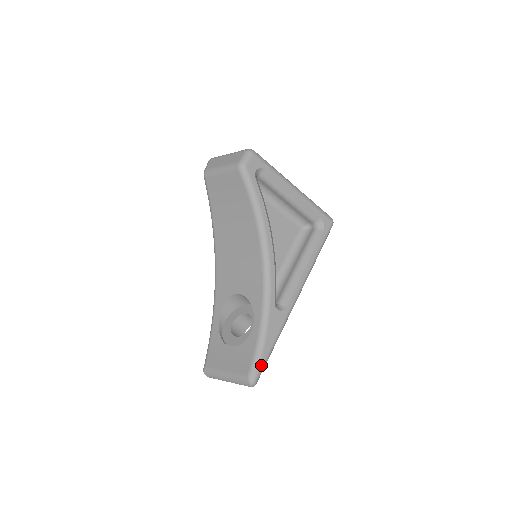
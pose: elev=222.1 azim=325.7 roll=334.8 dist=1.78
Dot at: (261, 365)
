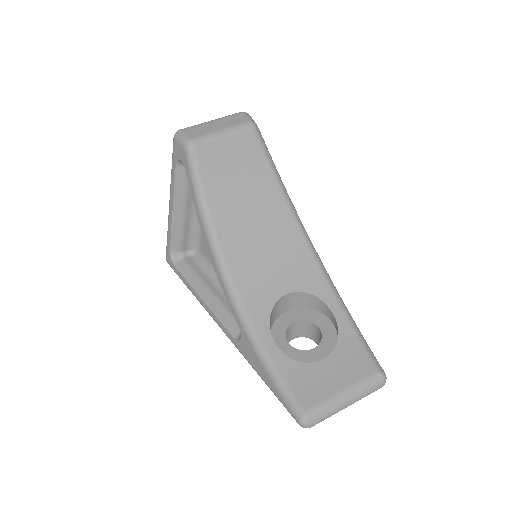
Dot at: (373, 355)
